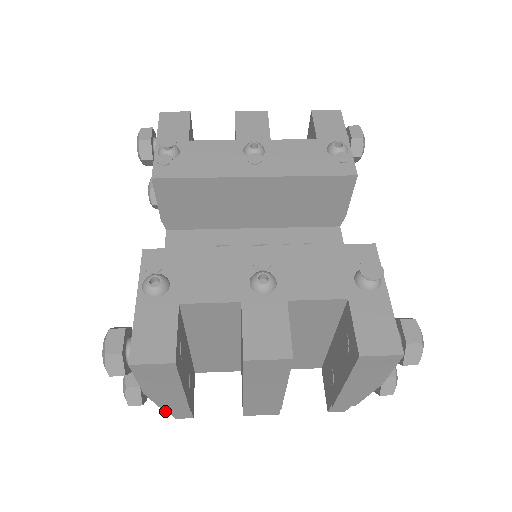
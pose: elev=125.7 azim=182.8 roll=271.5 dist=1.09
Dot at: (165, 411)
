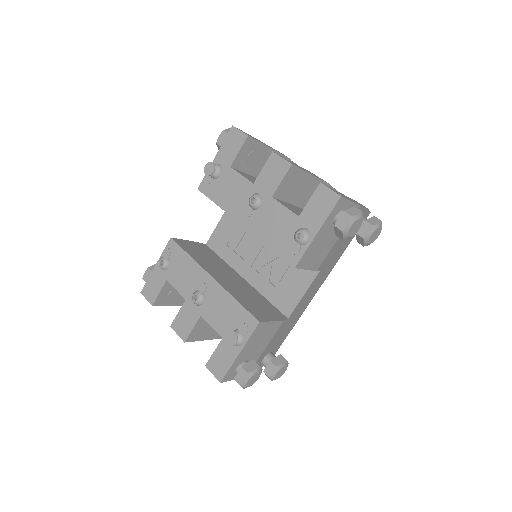
Dot at: occluded
